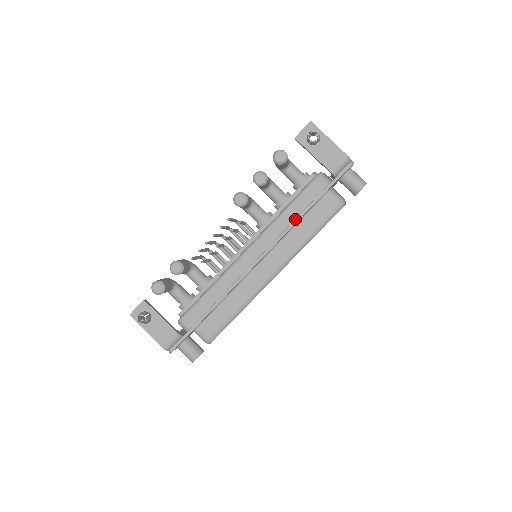
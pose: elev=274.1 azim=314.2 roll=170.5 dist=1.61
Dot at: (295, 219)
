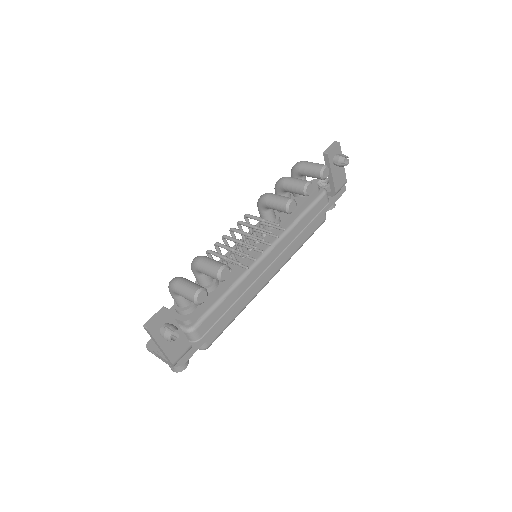
Dot at: (307, 230)
